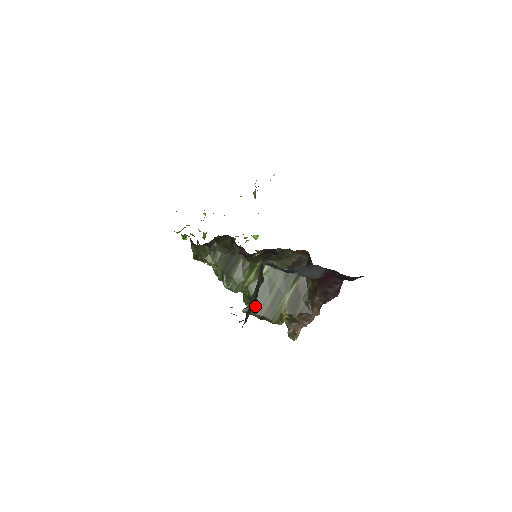
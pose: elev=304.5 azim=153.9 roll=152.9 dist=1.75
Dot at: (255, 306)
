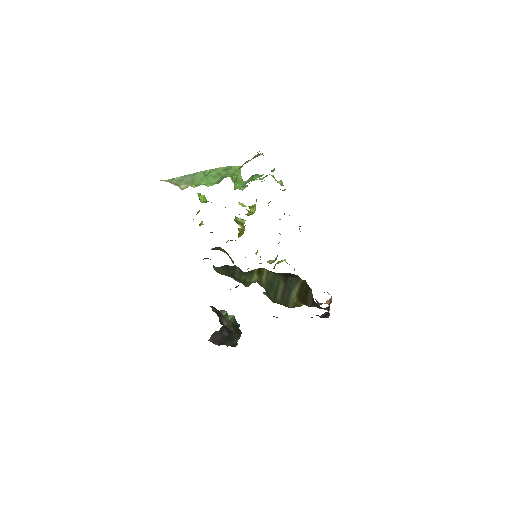
Dot at: (269, 296)
